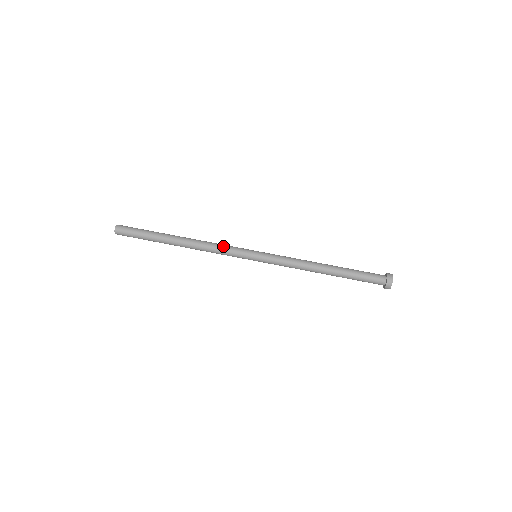
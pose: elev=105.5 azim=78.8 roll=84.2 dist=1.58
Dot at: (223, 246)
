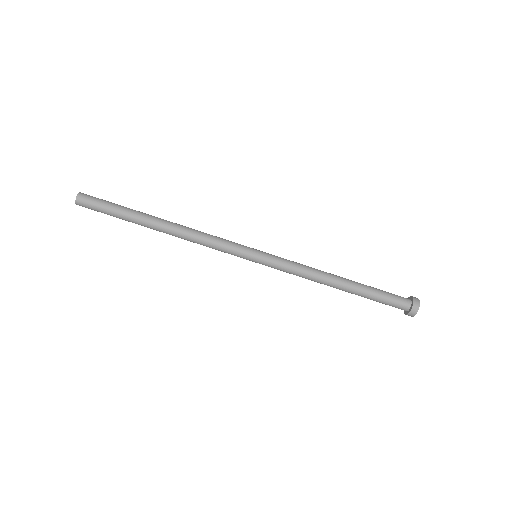
Dot at: (215, 243)
